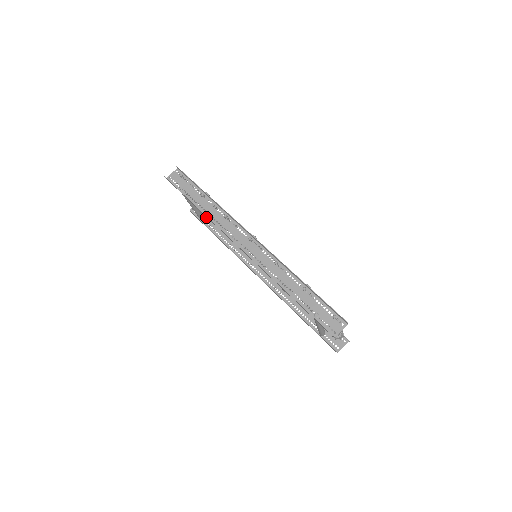
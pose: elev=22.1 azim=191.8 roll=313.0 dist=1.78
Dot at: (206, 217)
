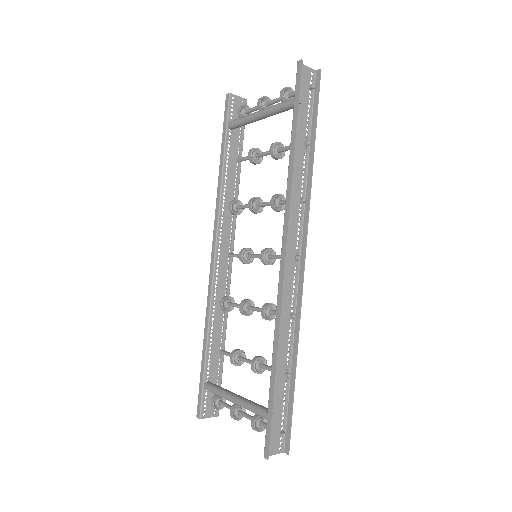
Dot at: occluded
